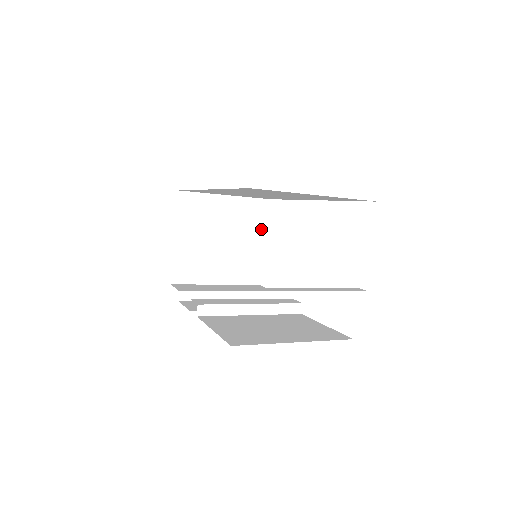
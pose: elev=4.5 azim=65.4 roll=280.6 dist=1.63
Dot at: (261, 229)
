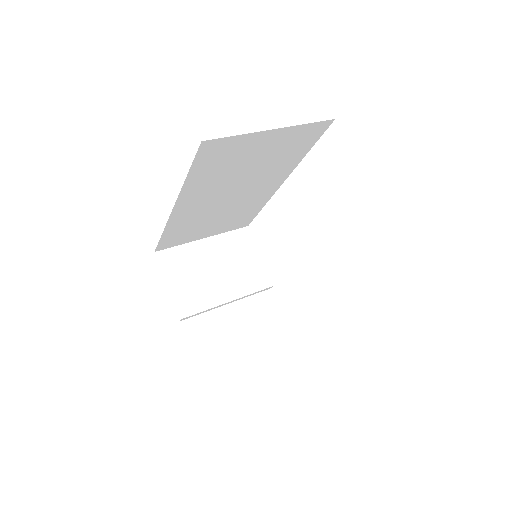
Dot at: (254, 257)
